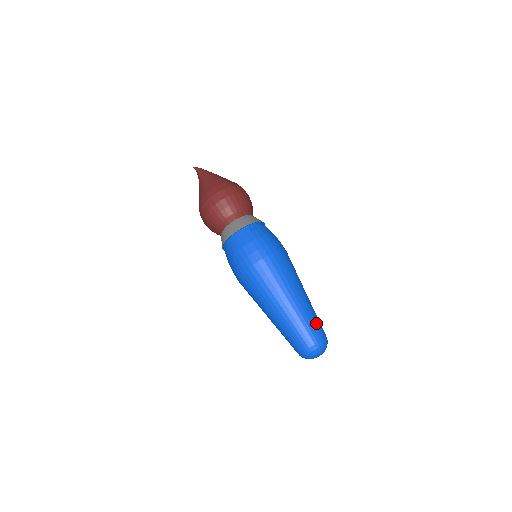
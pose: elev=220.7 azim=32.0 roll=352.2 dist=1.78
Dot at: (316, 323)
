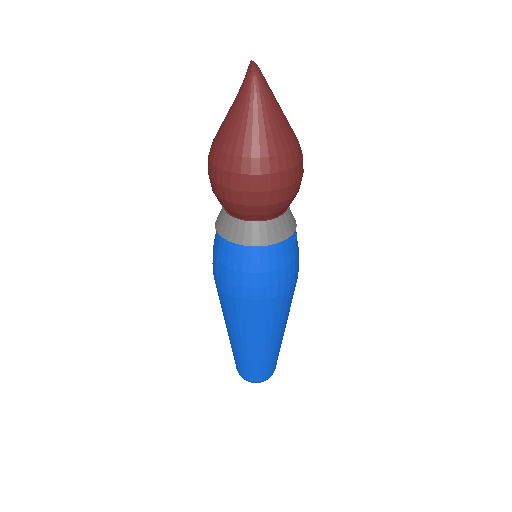
Dot at: occluded
